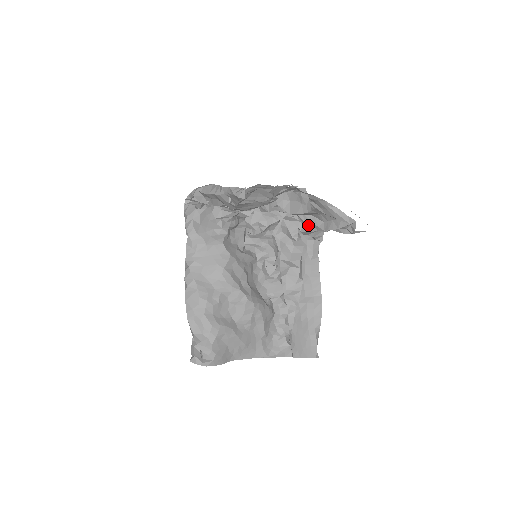
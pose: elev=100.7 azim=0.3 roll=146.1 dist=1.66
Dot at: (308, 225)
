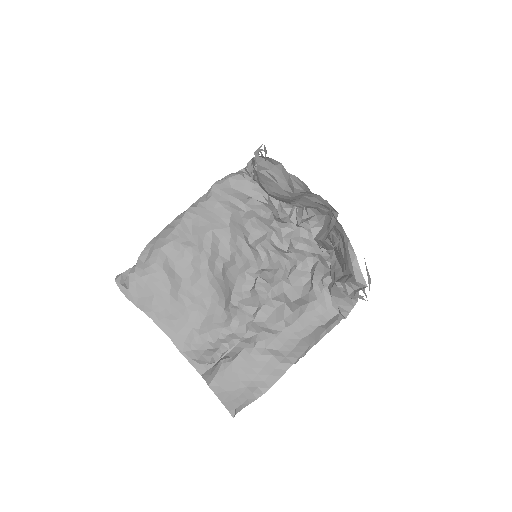
Dot at: (331, 274)
